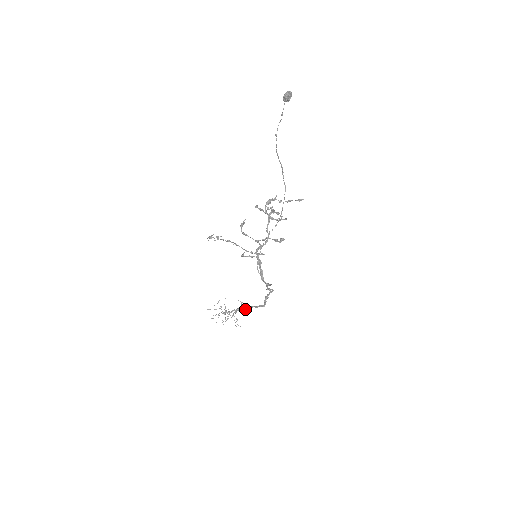
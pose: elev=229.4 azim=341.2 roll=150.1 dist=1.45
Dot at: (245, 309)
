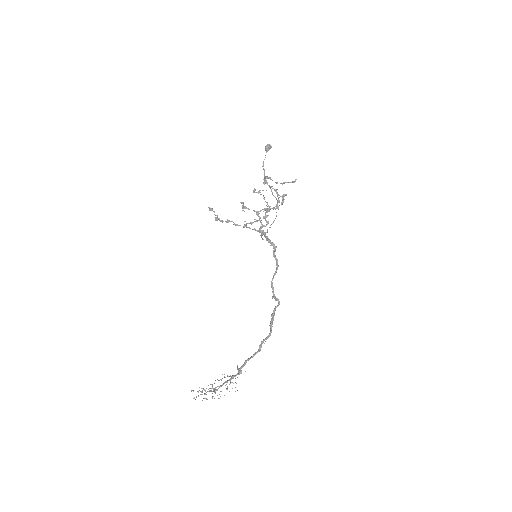
Dot at: occluded
